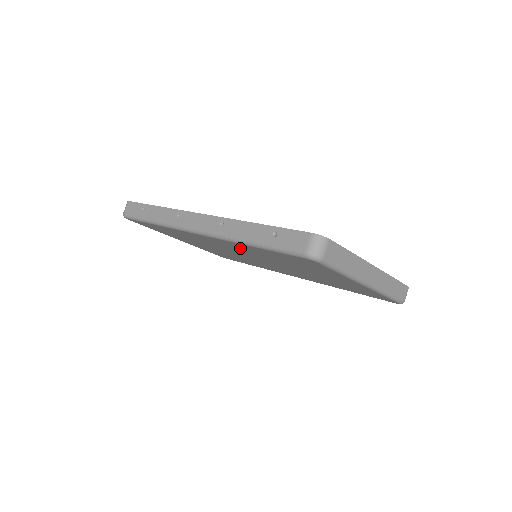
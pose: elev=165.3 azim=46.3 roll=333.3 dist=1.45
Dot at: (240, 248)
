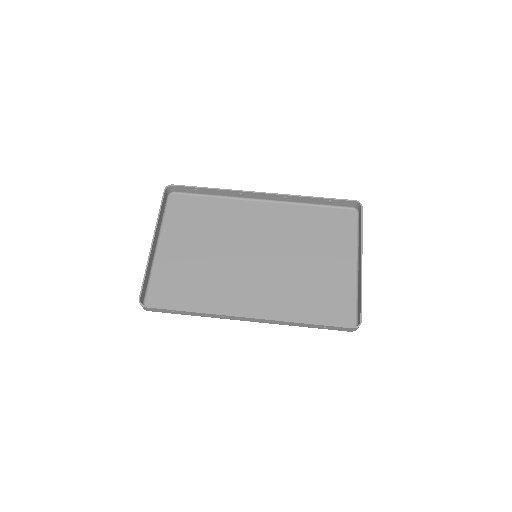
Dot at: (275, 301)
